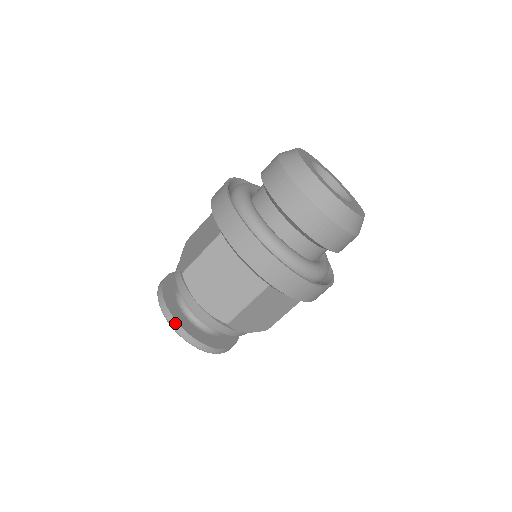
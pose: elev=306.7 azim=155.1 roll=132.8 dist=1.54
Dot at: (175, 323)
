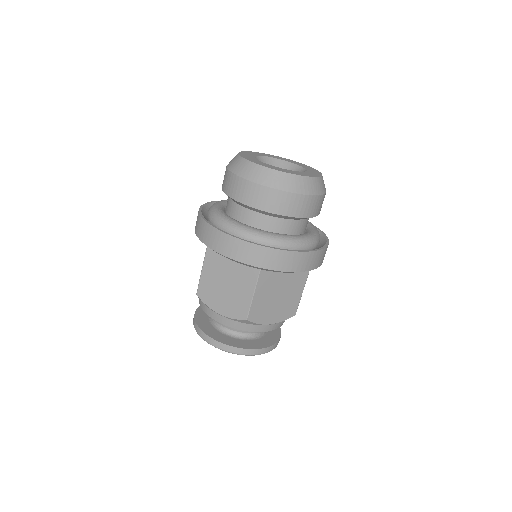
Dot at: occluded
